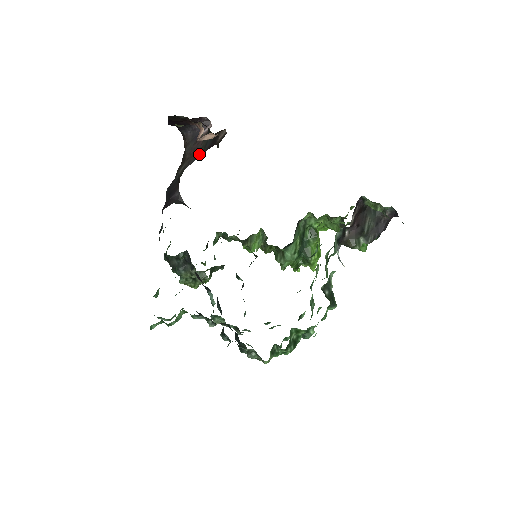
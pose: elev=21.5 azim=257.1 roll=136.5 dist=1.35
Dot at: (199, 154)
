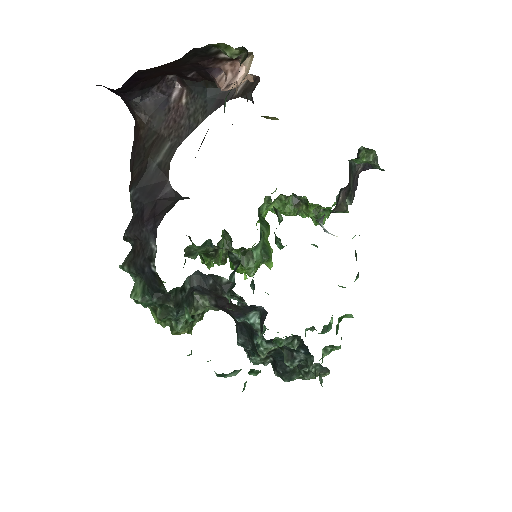
Dot at: (197, 120)
